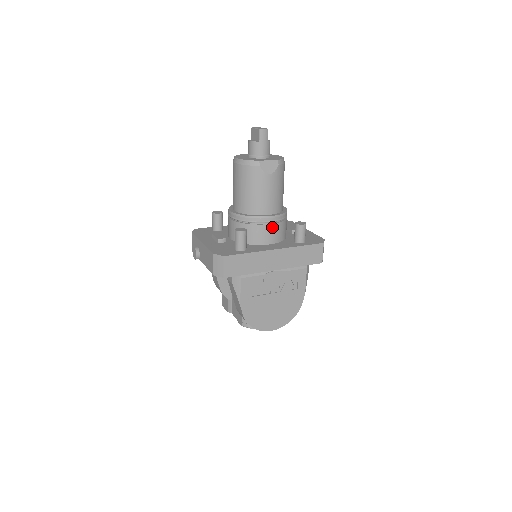
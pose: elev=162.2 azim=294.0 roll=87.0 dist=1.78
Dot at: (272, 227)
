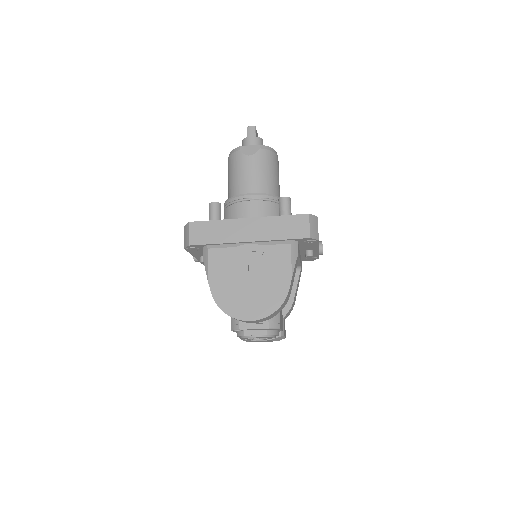
Dot at: (252, 205)
